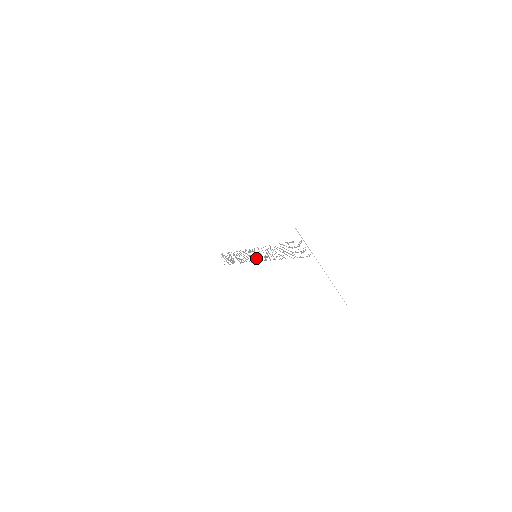
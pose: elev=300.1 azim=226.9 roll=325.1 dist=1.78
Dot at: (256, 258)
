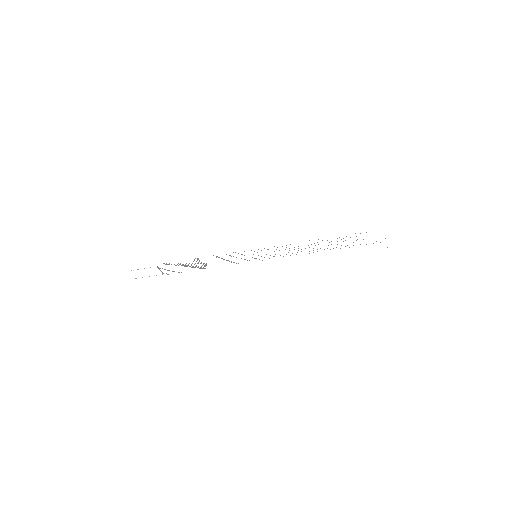
Dot at: (254, 258)
